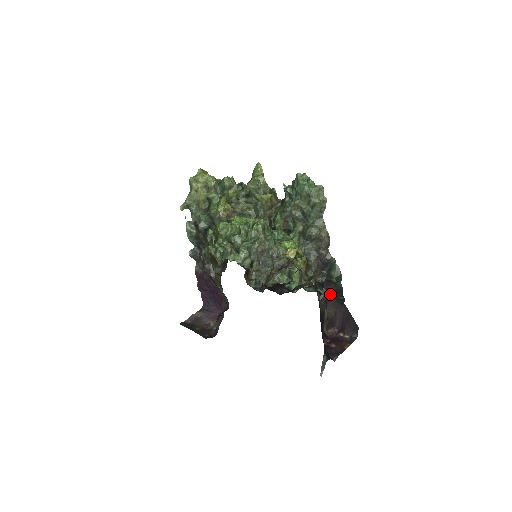
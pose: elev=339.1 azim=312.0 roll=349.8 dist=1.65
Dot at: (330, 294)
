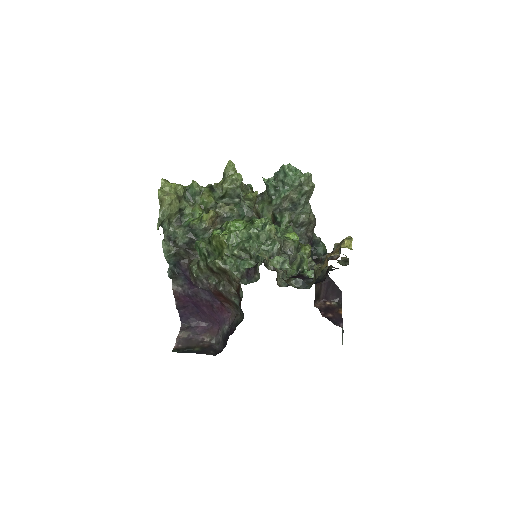
Dot at: occluded
